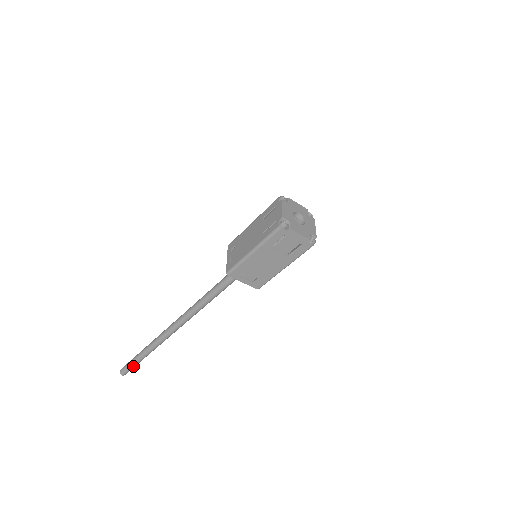
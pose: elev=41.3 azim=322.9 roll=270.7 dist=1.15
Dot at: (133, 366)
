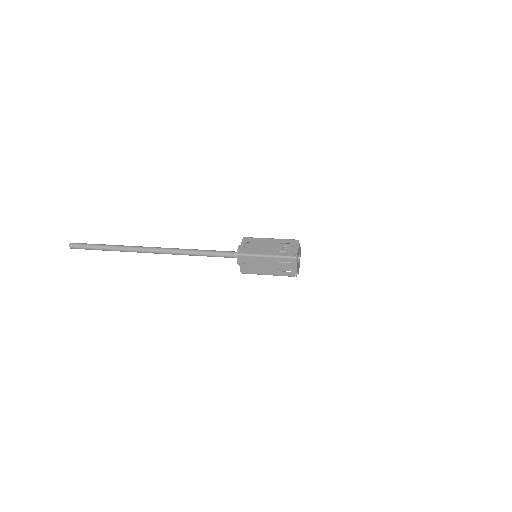
Dot at: (91, 249)
